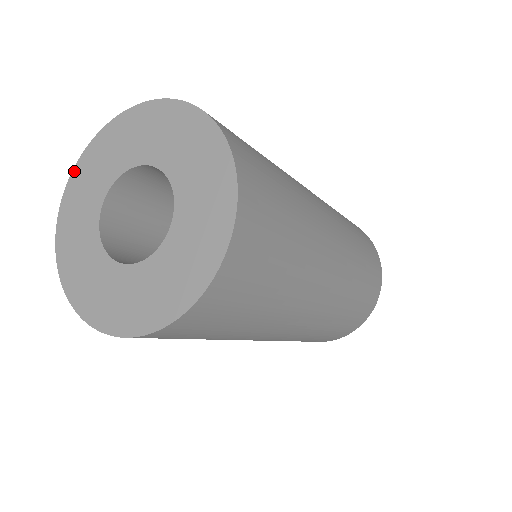
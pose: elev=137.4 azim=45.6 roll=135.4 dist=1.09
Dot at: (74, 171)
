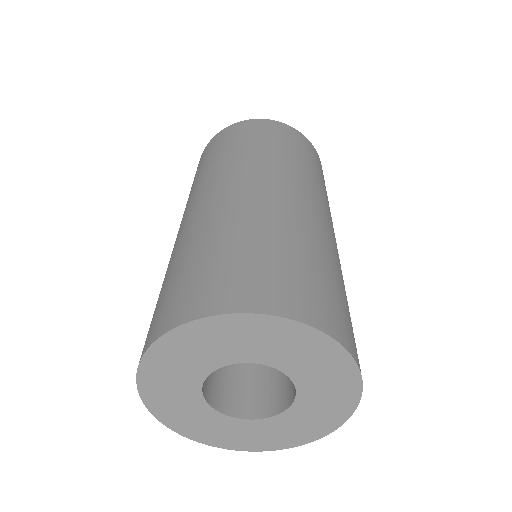
Dot at: (141, 391)
